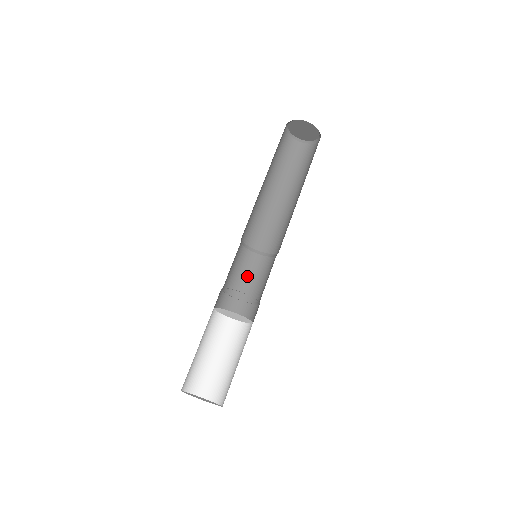
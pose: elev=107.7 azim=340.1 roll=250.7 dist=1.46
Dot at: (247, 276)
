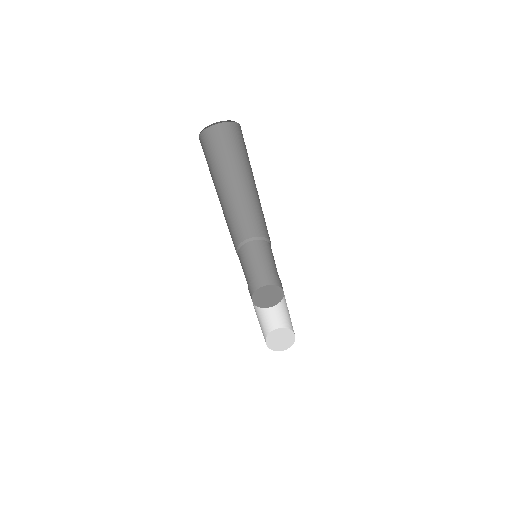
Dot at: (263, 257)
